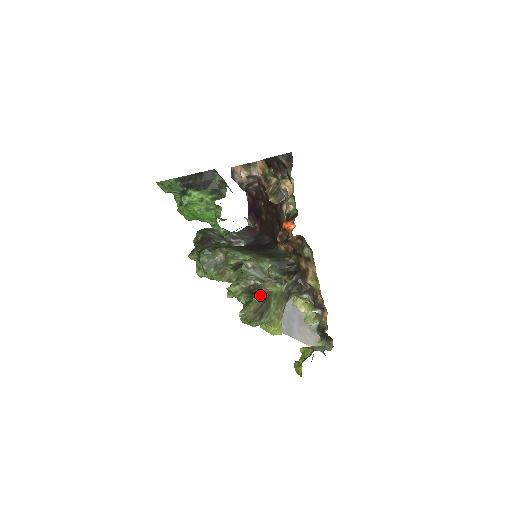
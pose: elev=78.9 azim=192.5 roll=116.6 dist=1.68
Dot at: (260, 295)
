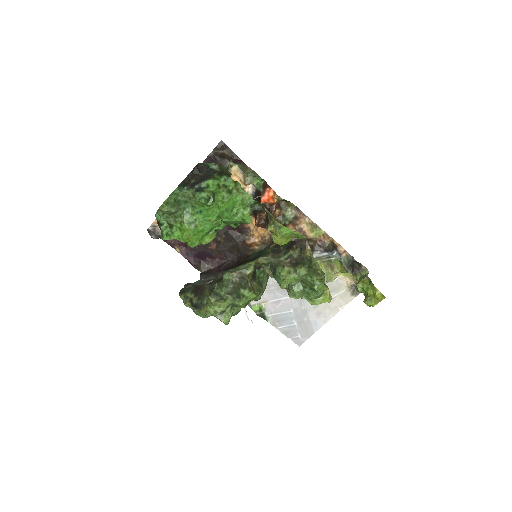
Dot at: (311, 251)
